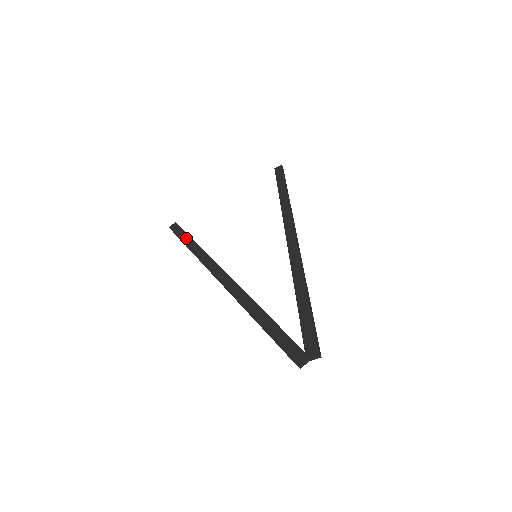
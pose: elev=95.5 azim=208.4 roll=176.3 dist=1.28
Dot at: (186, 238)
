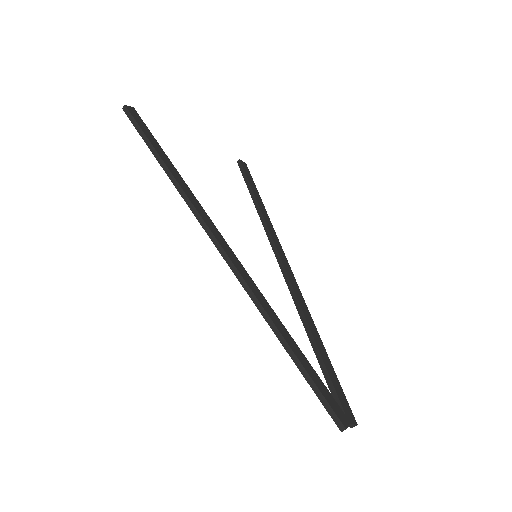
Dot at: (161, 150)
